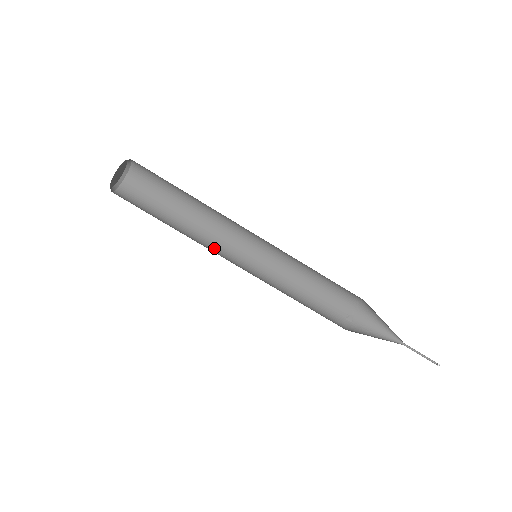
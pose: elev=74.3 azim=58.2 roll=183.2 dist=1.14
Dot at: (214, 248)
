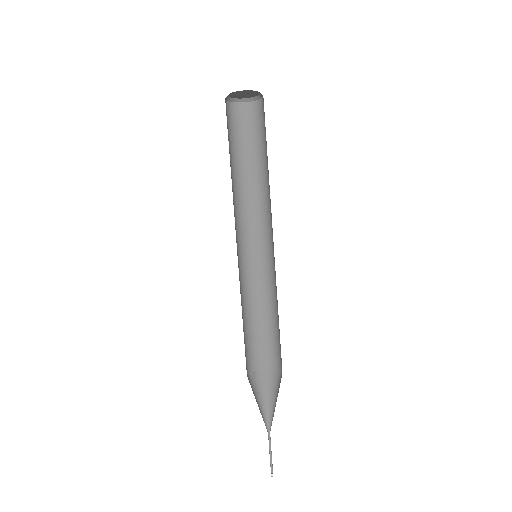
Dot at: (235, 217)
